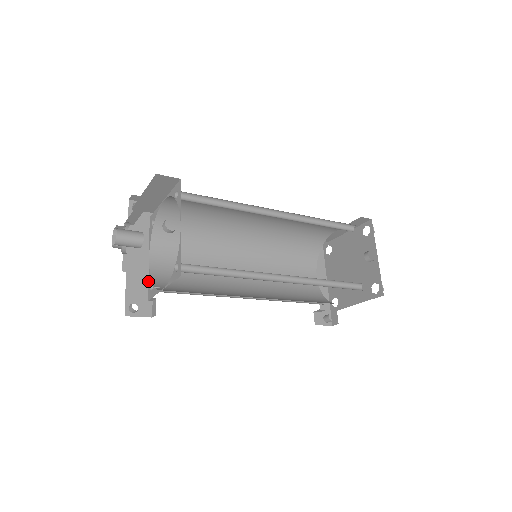
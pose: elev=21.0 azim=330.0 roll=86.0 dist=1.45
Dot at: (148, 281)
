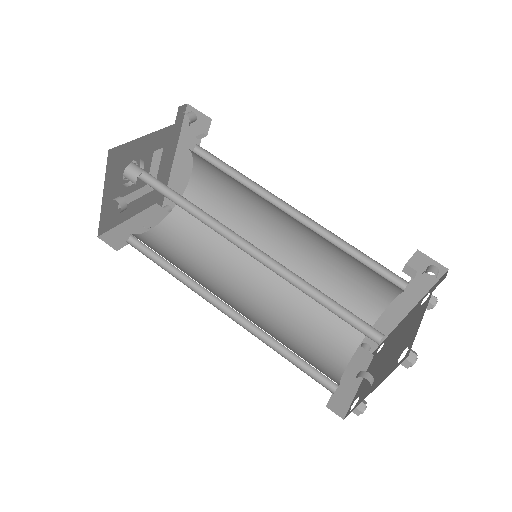
Dot at: occluded
